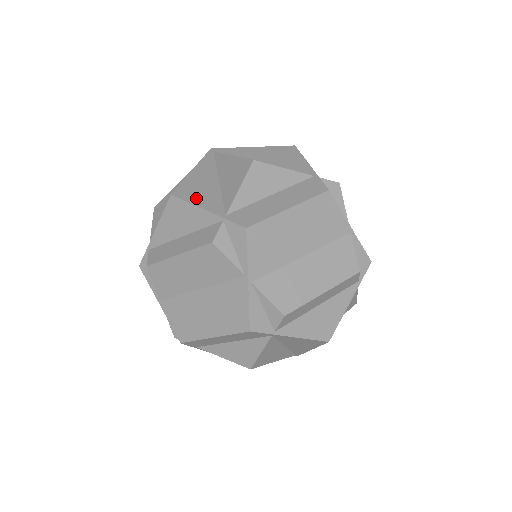
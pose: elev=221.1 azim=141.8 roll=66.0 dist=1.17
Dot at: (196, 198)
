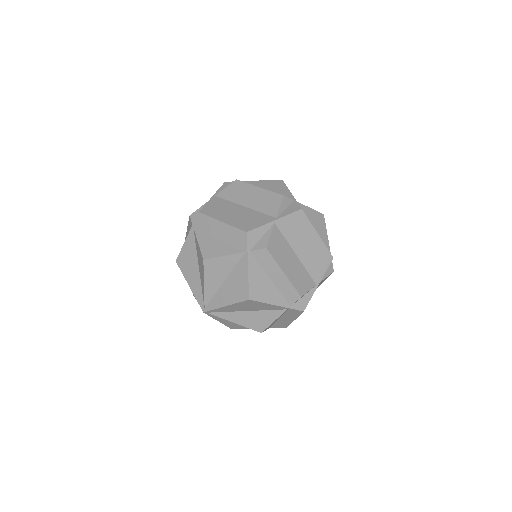
Dot at: occluded
